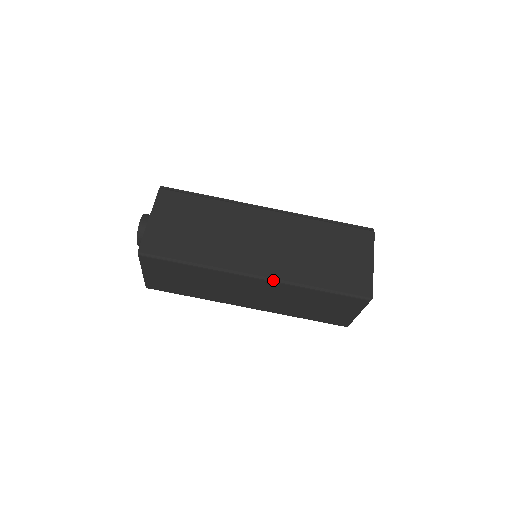
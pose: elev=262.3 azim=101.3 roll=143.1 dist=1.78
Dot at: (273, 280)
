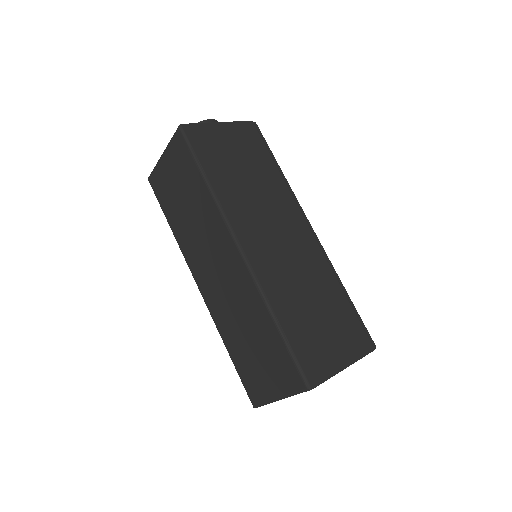
Dot at: (250, 268)
